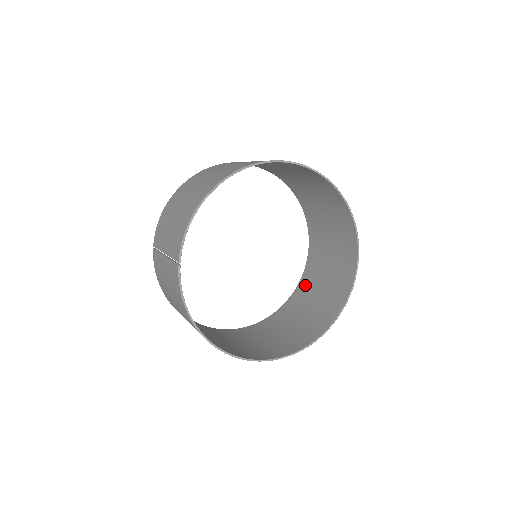
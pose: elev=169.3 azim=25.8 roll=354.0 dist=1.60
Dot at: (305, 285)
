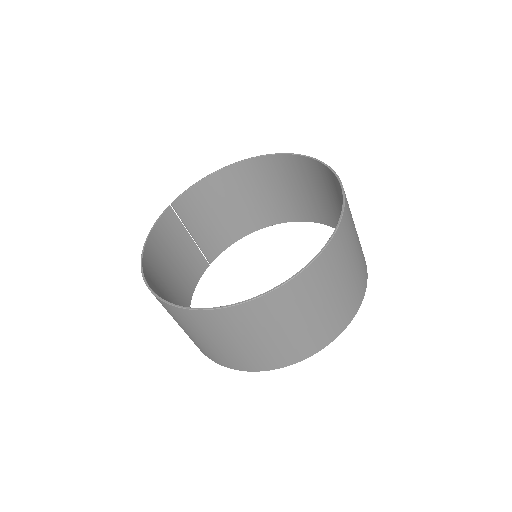
Dot at: (318, 337)
